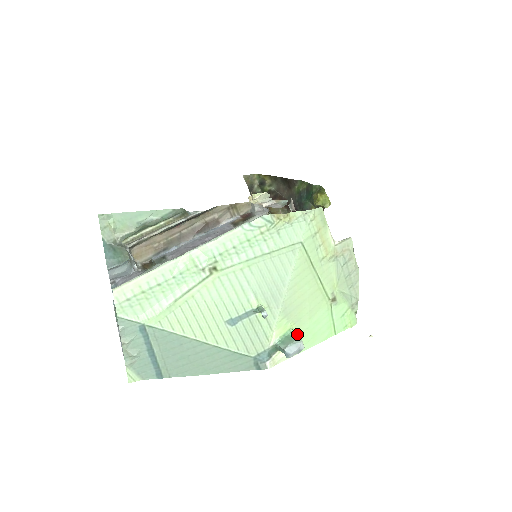
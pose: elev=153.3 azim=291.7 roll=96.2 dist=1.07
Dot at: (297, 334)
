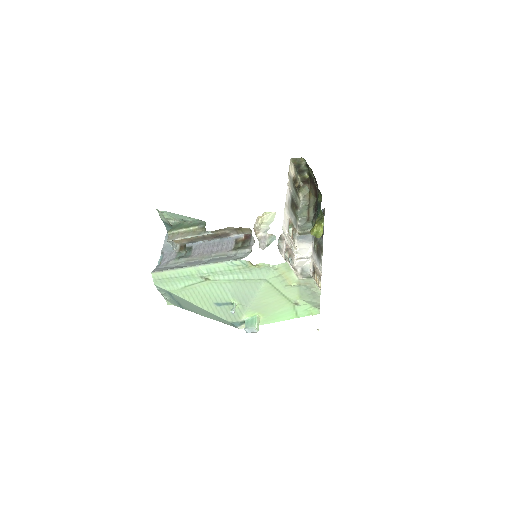
Dot at: (263, 317)
